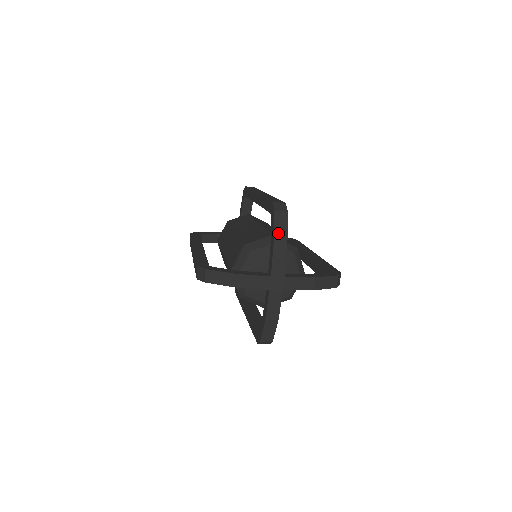
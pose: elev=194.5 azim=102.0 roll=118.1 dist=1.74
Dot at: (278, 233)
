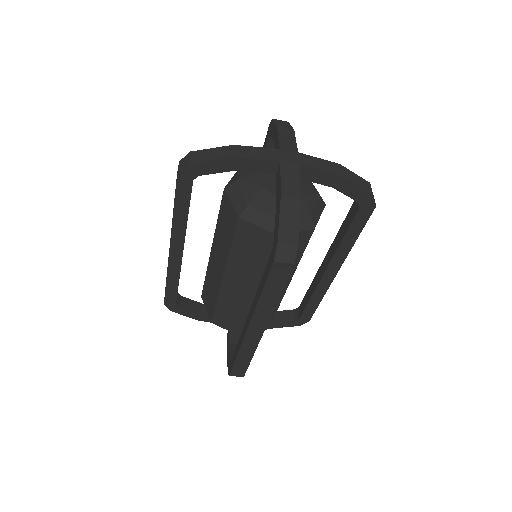
Dot at: (281, 125)
